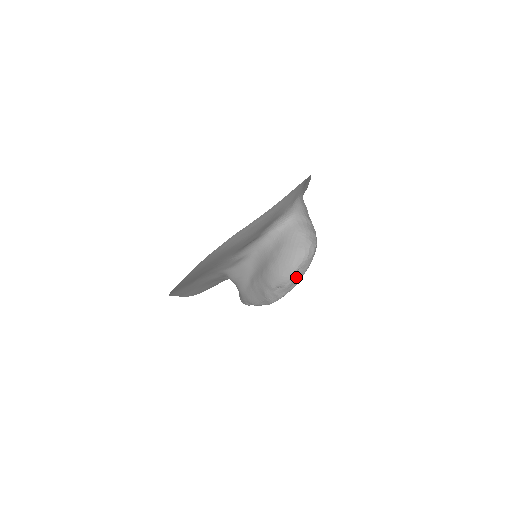
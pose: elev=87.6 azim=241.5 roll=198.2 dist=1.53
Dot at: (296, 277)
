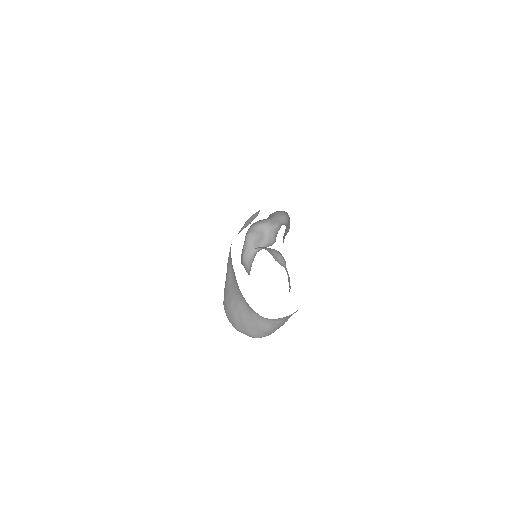
Dot at: occluded
